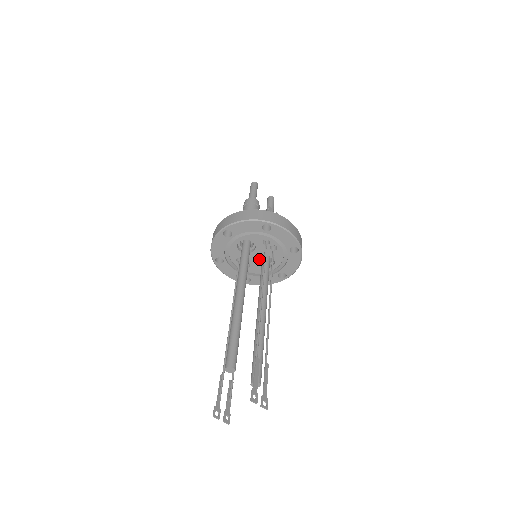
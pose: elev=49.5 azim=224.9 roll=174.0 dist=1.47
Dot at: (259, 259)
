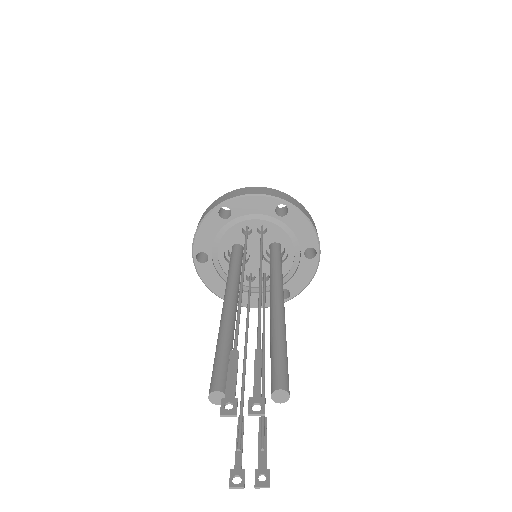
Dot at: occluded
